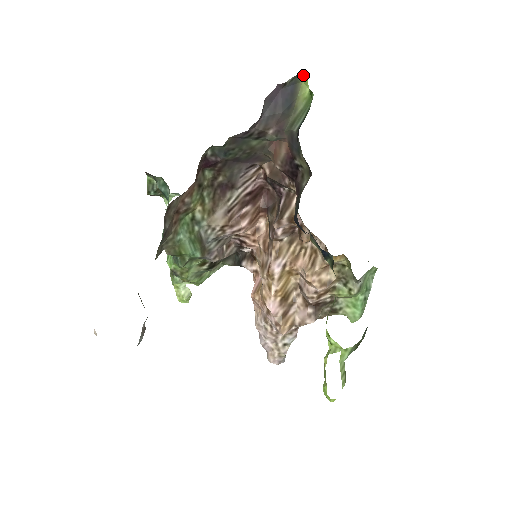
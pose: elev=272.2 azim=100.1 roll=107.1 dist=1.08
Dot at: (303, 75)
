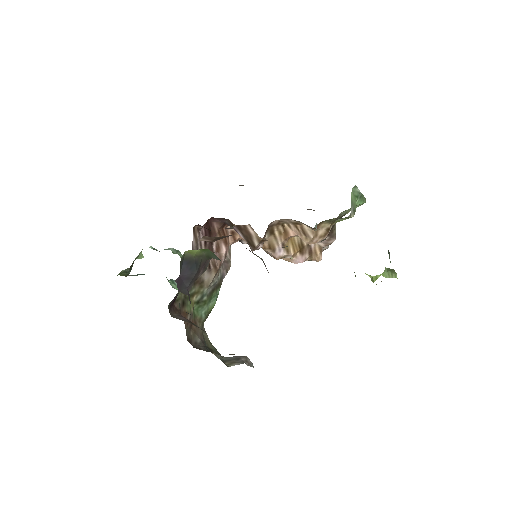
Dot at: (183, 255)
